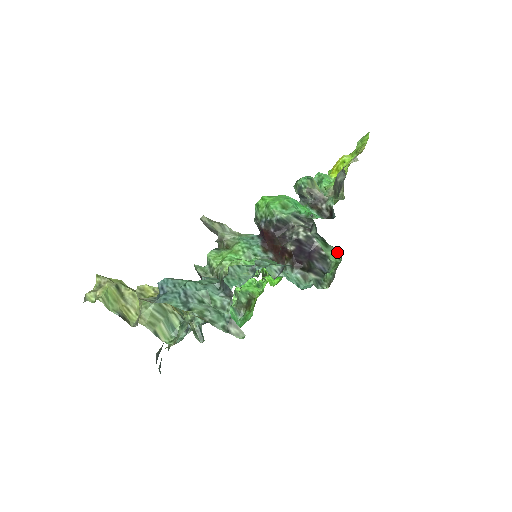
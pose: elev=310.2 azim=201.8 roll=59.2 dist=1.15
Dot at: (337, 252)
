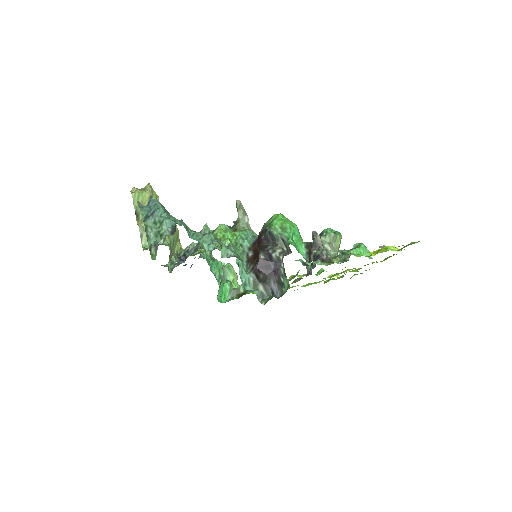
Dot at: (289, 285)
